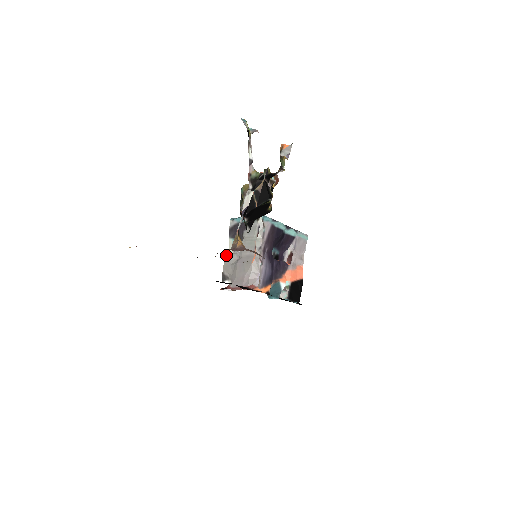
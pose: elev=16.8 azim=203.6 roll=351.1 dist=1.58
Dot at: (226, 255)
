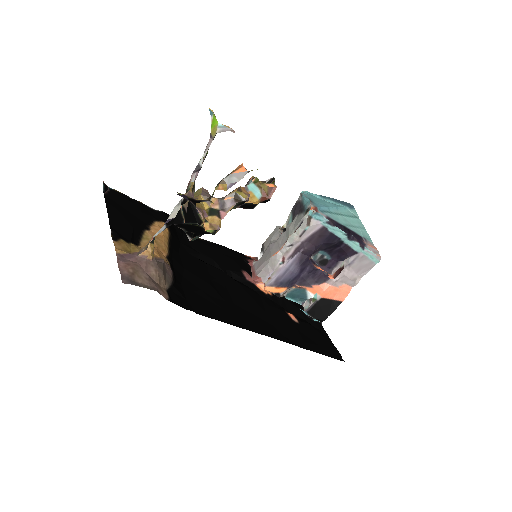
Dot at: (276, 227)
